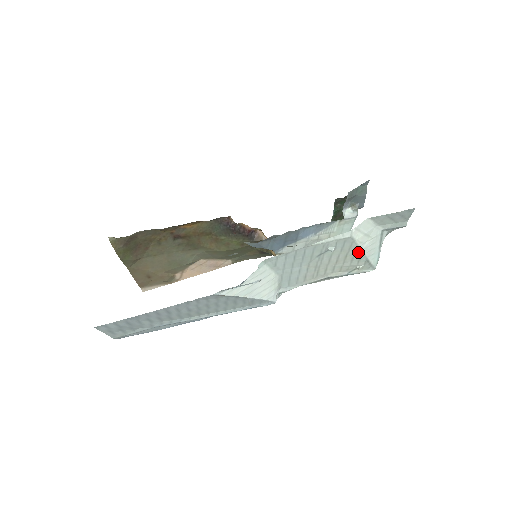
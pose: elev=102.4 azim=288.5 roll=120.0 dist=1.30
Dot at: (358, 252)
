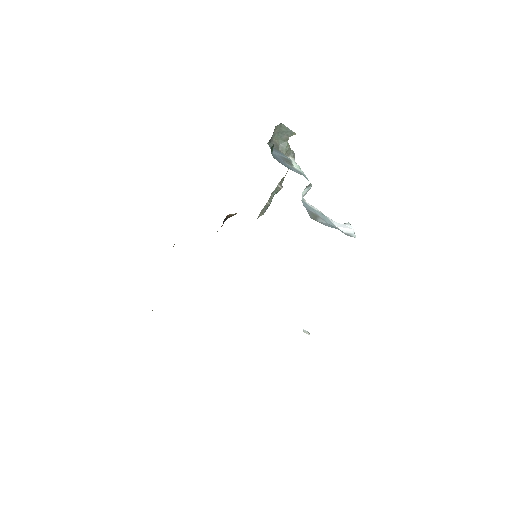
Dot at: occluded
